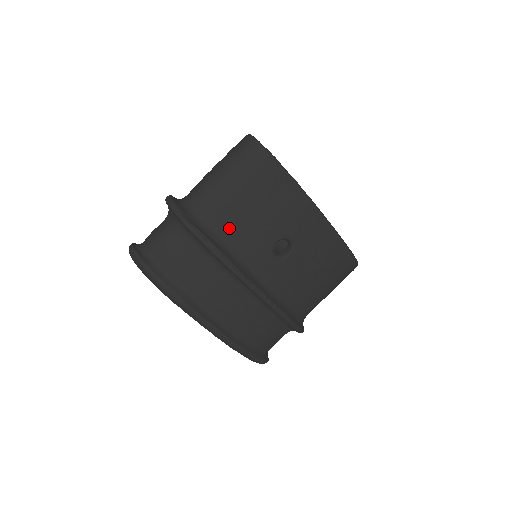
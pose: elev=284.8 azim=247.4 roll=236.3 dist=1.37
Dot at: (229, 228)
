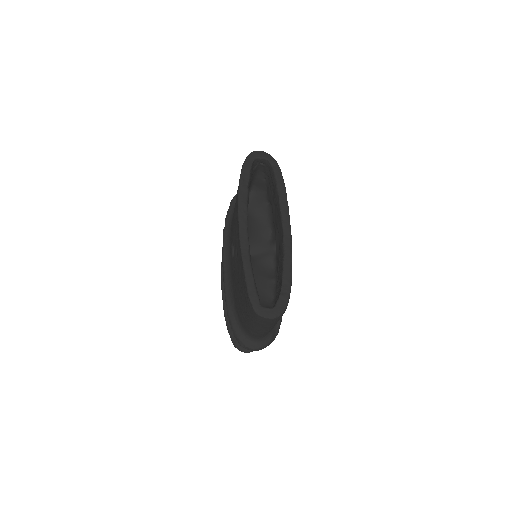
Dot at: occluded
